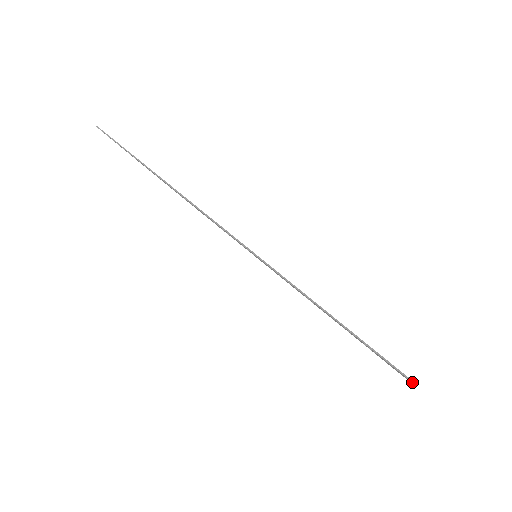
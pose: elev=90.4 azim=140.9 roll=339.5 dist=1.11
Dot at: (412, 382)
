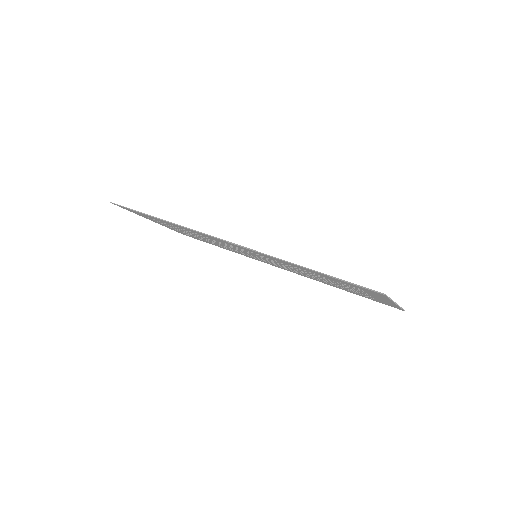
Dot at: (382, 294)
